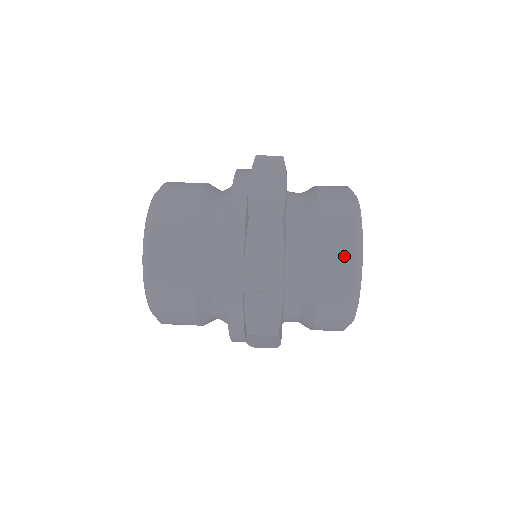
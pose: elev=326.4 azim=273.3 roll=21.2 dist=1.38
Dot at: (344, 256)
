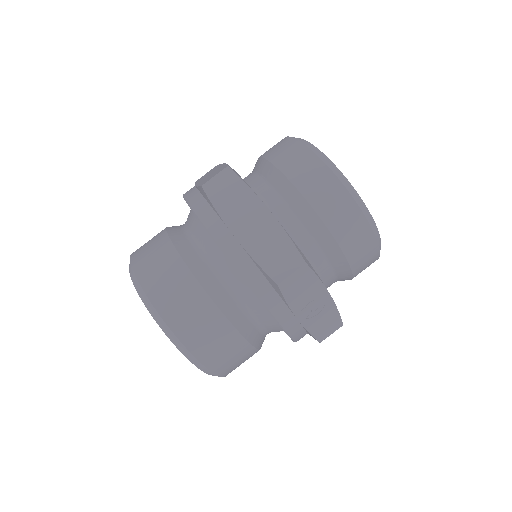
Dot at: (361, 233)
